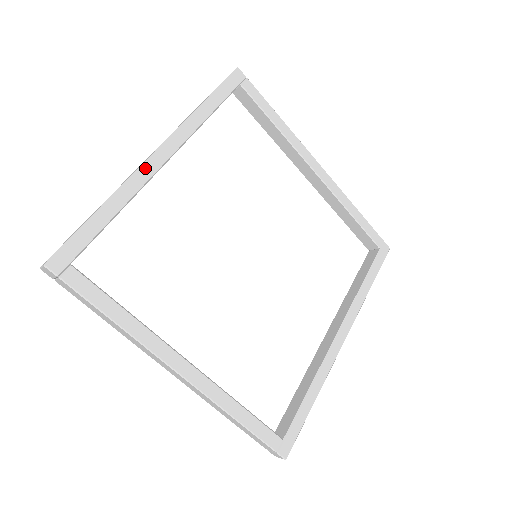
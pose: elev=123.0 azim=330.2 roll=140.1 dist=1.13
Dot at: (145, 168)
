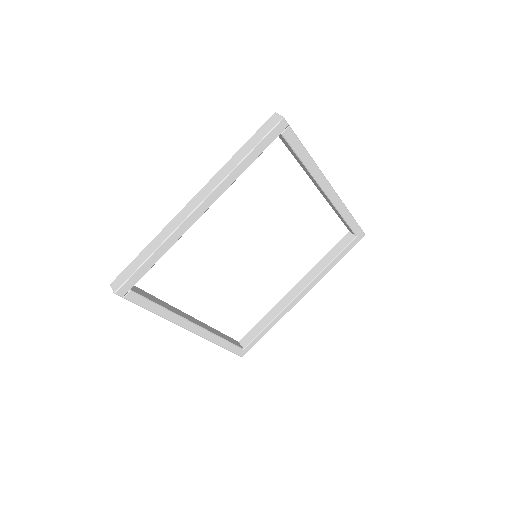
Dot at: (186, 223)
